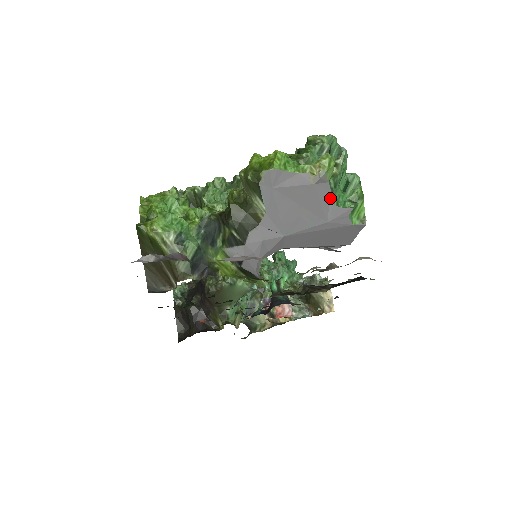
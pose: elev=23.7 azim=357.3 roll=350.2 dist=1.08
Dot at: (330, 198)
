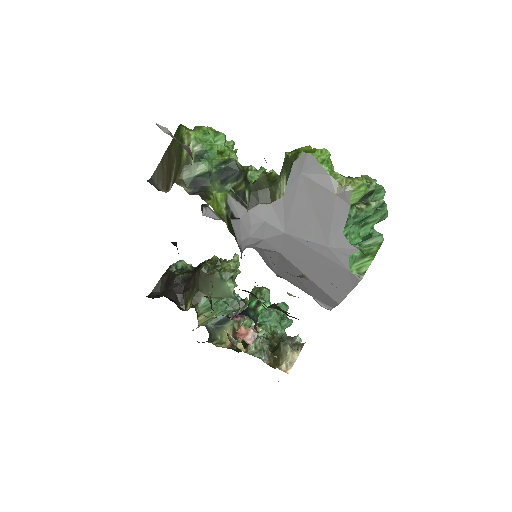
Dot at: (343, 224)
